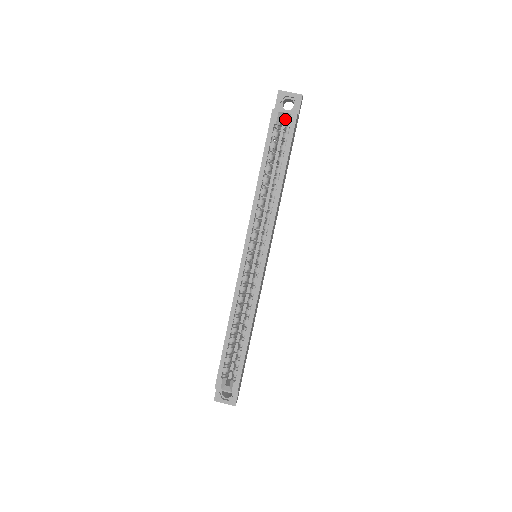
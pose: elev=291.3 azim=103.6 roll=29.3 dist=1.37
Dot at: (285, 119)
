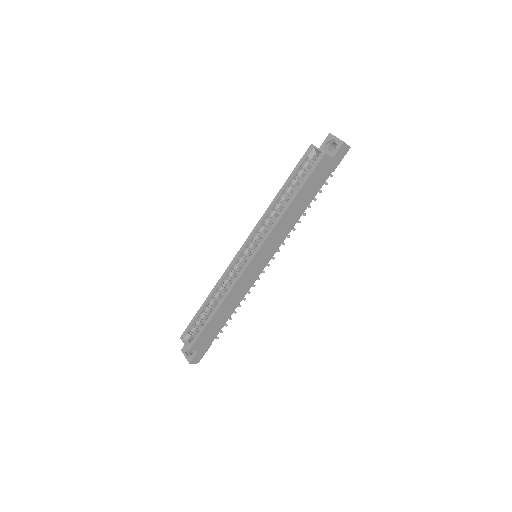
Dot at: occluded
